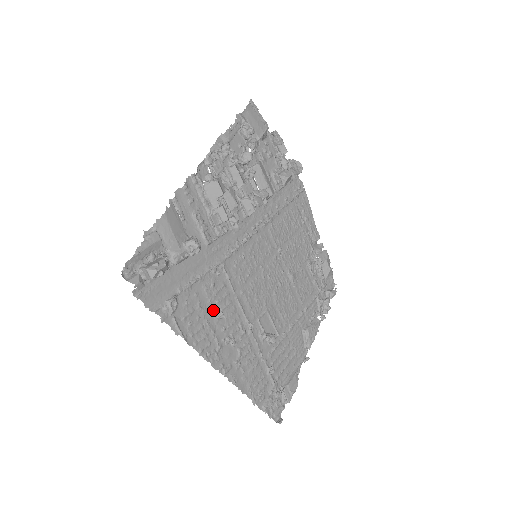
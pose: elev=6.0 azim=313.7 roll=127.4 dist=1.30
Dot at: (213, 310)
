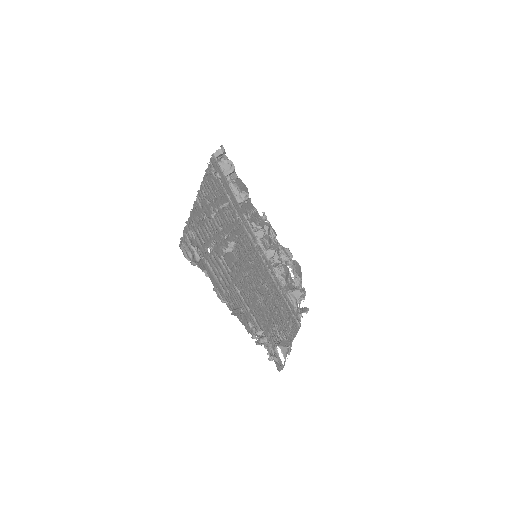
Dot at: occluded
